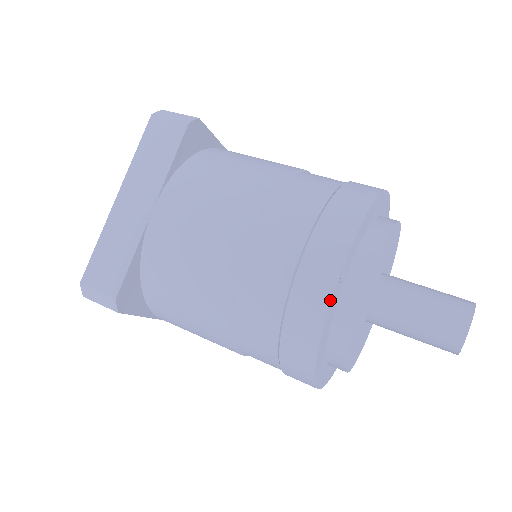
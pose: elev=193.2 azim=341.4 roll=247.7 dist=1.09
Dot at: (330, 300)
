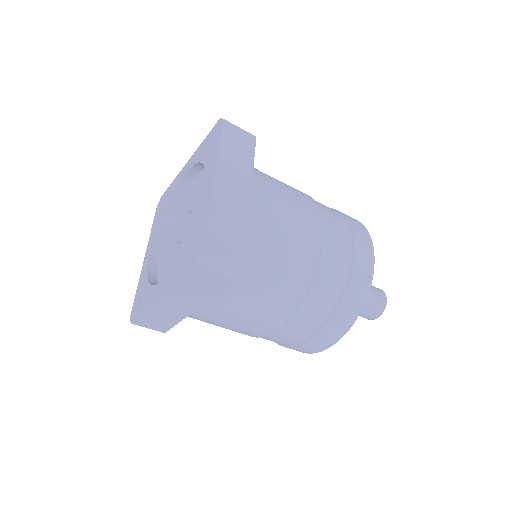
Dot at: (373, 269)
